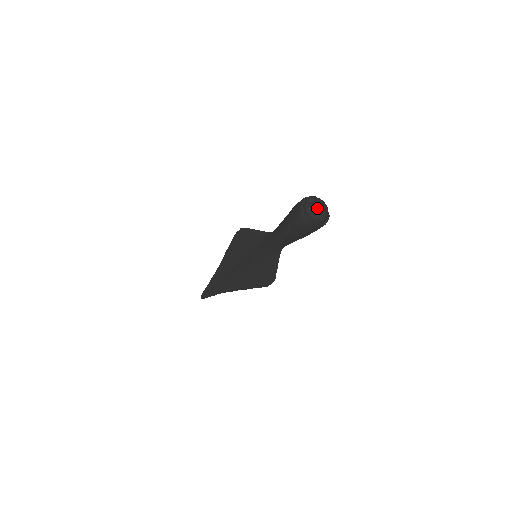
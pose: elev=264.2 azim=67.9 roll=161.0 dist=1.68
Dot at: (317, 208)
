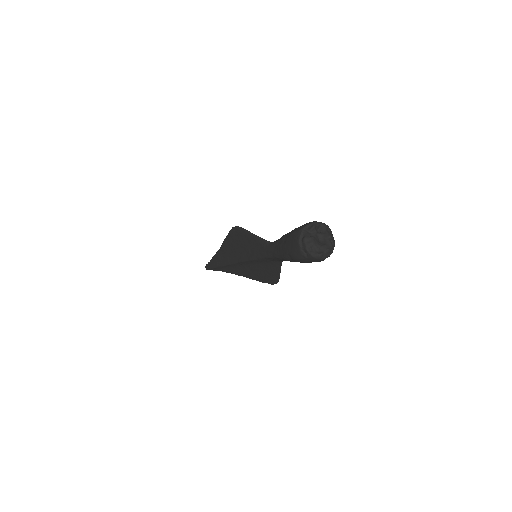
Dot at: (319, 240)
